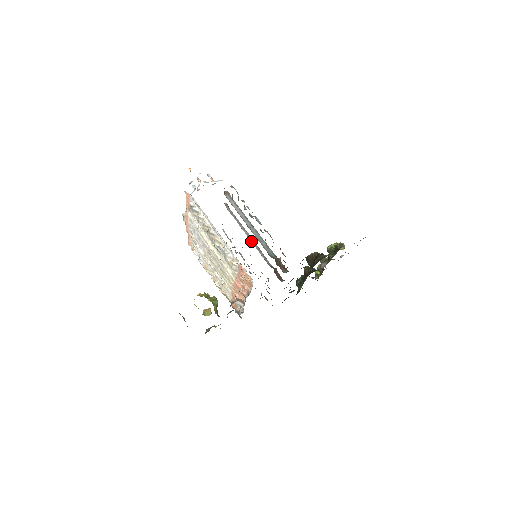
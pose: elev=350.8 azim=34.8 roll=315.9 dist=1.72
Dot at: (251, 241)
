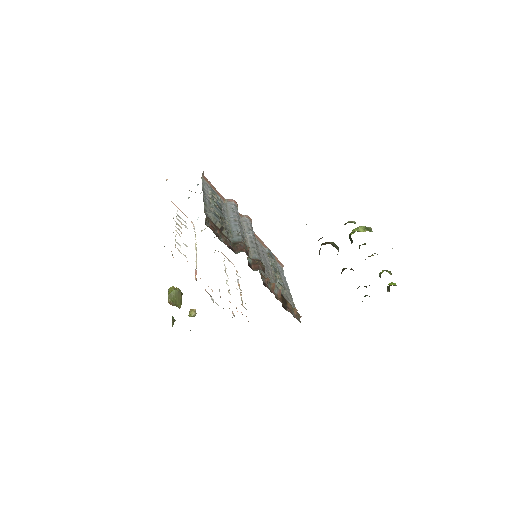
Dot at: (247, 240)
